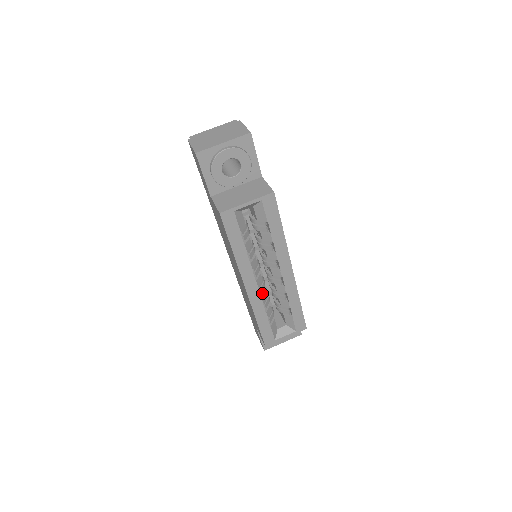
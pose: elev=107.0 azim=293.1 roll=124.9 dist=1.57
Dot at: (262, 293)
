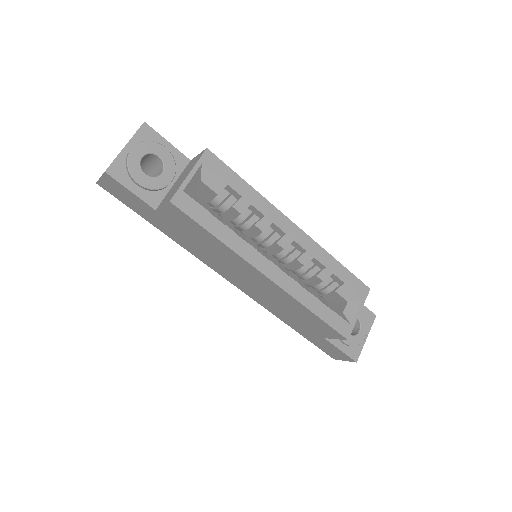
Dot at: (290, 275)
